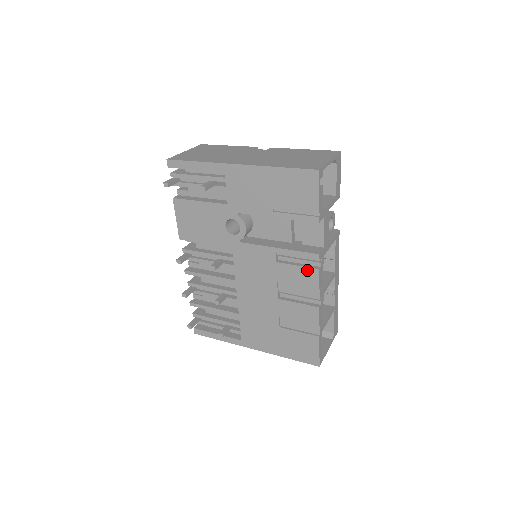
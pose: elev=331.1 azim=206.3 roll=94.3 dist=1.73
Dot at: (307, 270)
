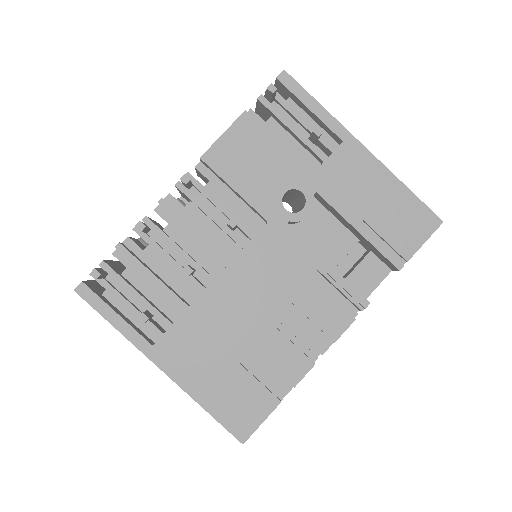
Dot at: (341, 311)
